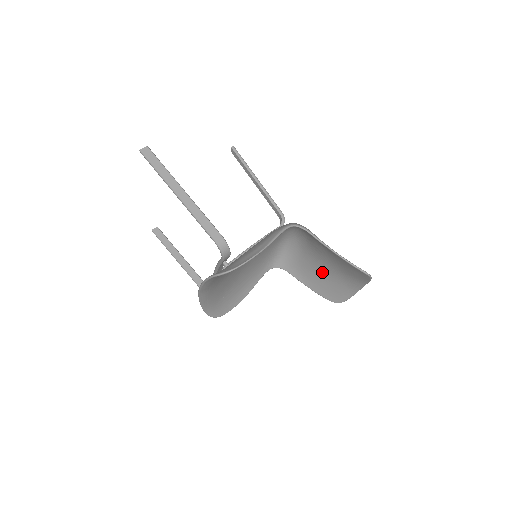
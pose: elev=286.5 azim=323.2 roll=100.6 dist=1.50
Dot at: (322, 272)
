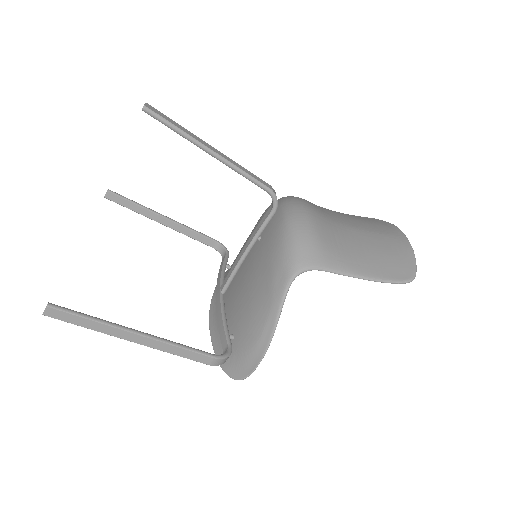
Dot at: occluded
